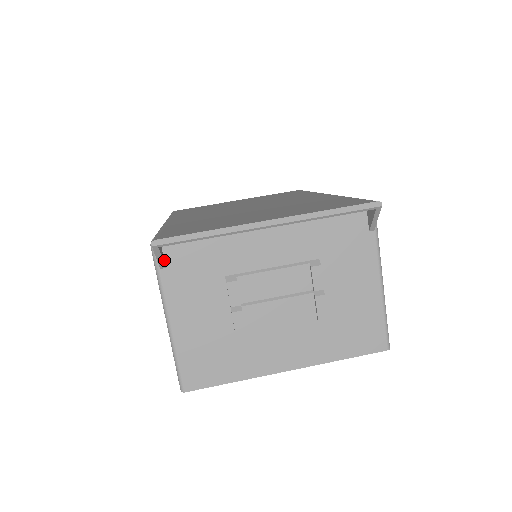
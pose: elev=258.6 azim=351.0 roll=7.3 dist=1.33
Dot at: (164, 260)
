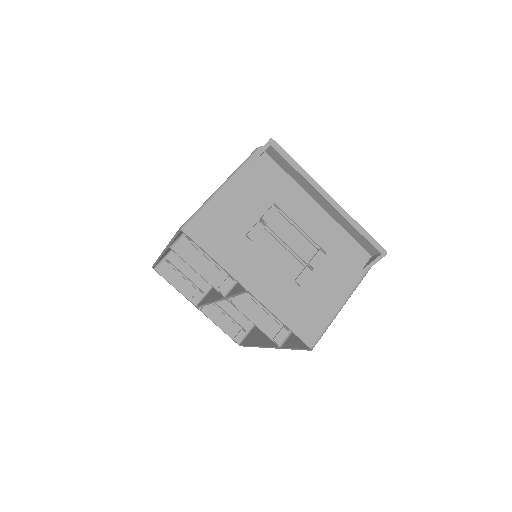
Dot at: (256, 160)
